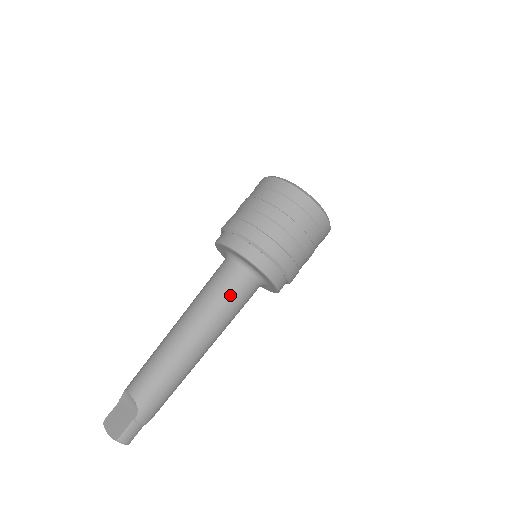
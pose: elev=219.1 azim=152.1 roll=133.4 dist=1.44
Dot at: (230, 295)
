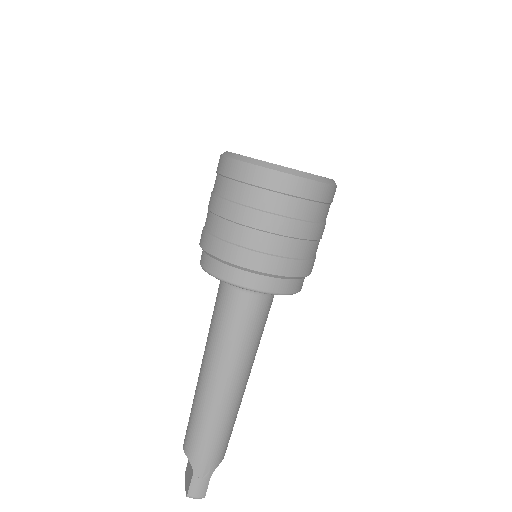
Dot at: (228, 321)
